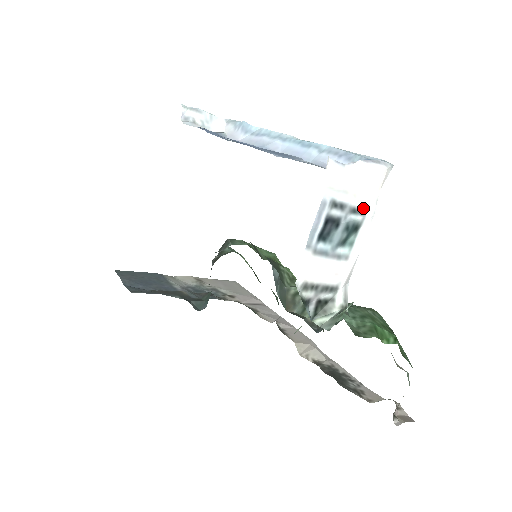
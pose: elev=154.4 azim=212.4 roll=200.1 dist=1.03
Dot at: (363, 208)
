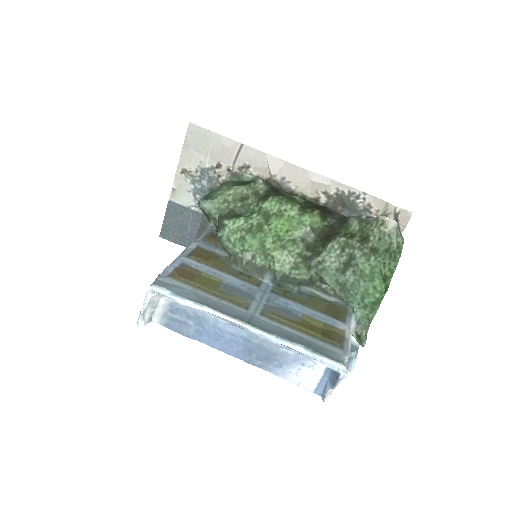
Dot at: occluded
